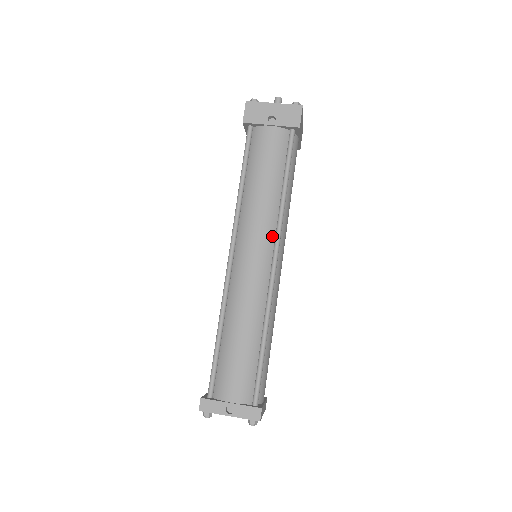
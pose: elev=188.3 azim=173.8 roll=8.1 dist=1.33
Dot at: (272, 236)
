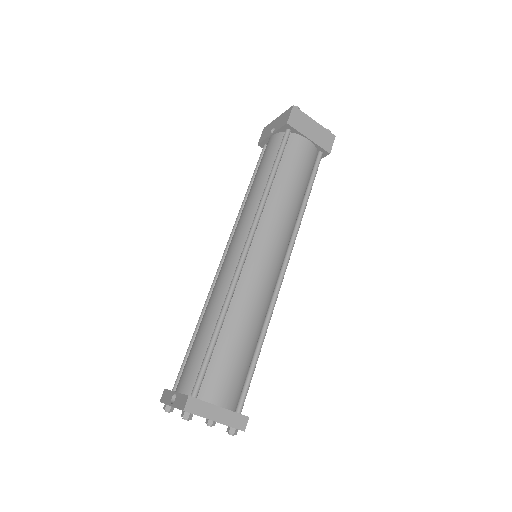
Dot at: (251, 225)
